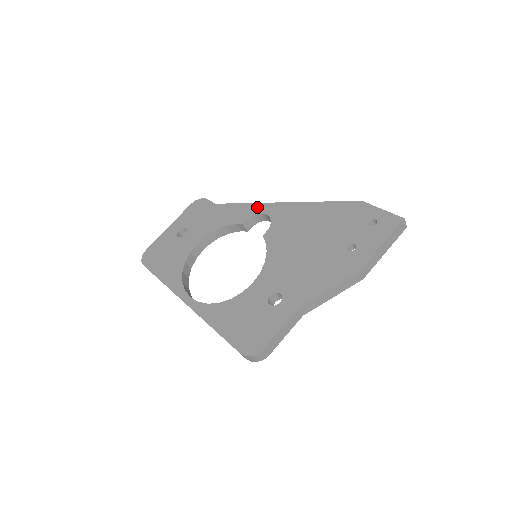
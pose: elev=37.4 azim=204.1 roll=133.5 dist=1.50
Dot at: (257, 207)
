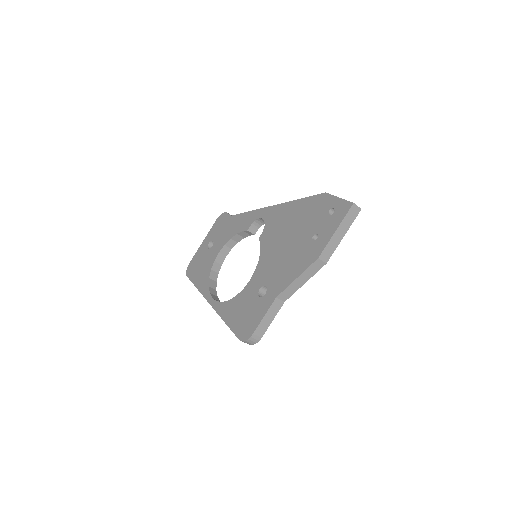
Dot at: (257, 213)
